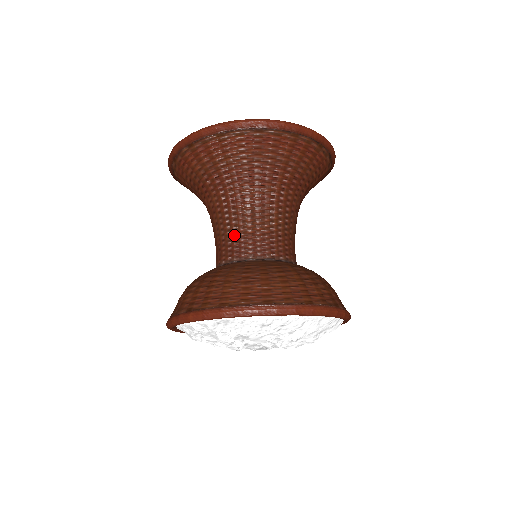
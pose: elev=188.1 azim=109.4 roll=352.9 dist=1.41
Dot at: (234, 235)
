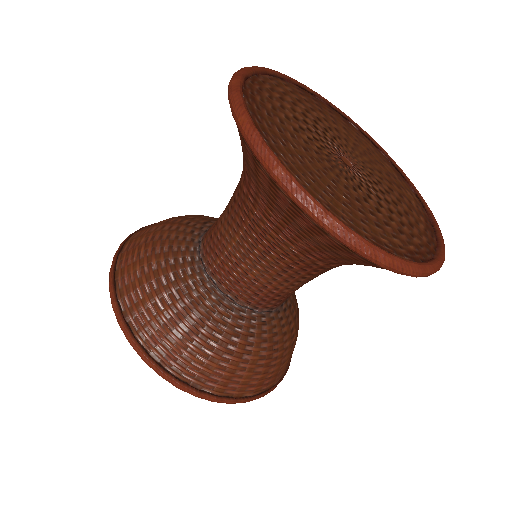
Dot at: (273, 289)
